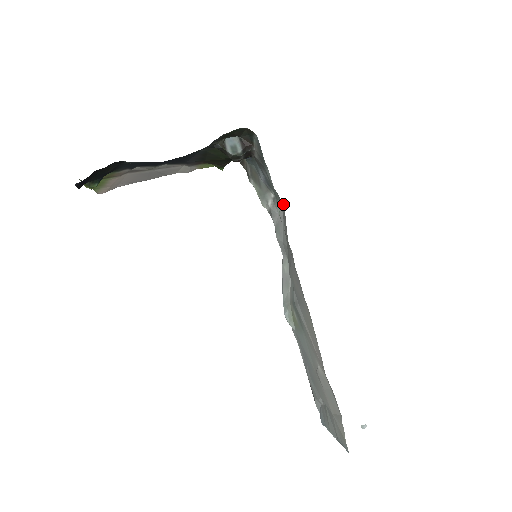
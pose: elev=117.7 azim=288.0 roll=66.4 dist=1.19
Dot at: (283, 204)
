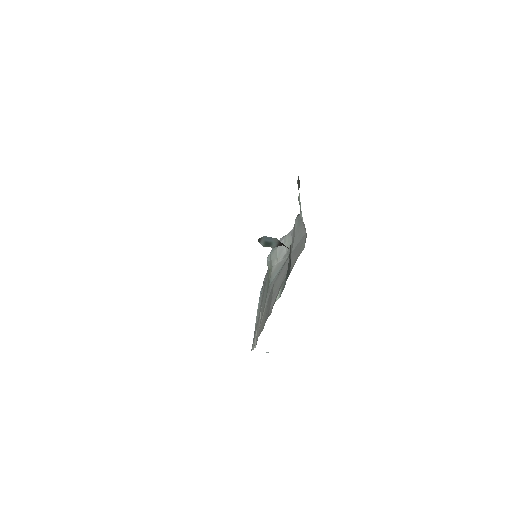
Dot at: occluded
